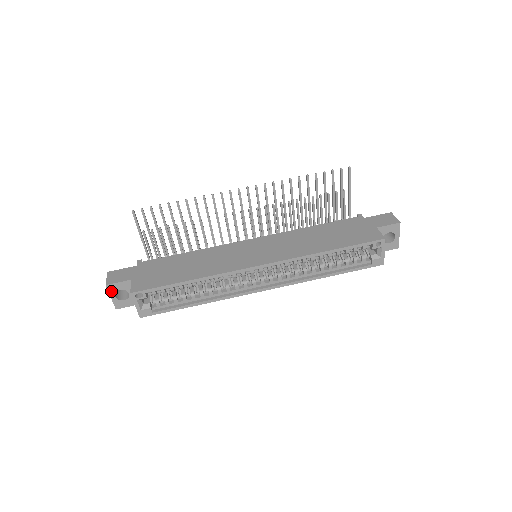
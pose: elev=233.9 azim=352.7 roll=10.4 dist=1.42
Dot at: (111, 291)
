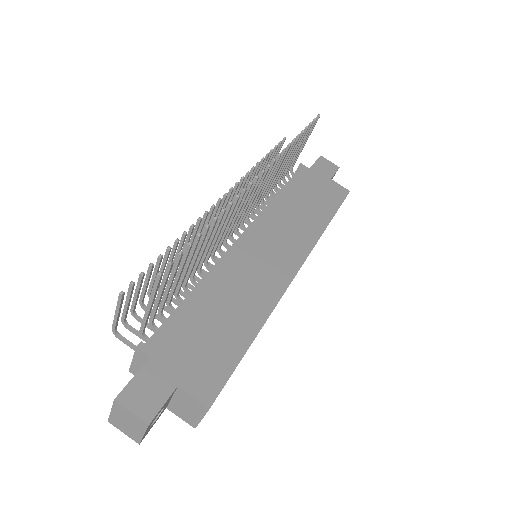
Dot at: (149, 426)
